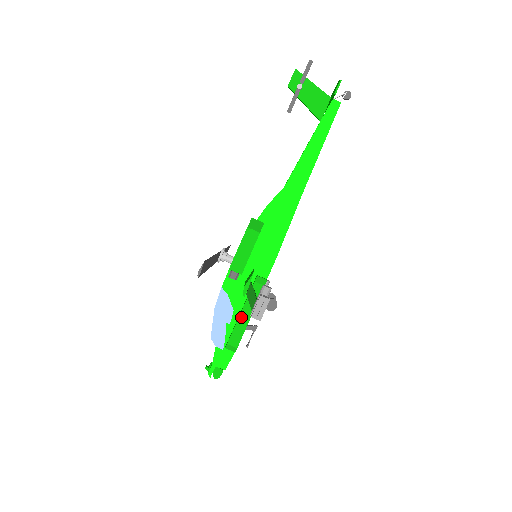
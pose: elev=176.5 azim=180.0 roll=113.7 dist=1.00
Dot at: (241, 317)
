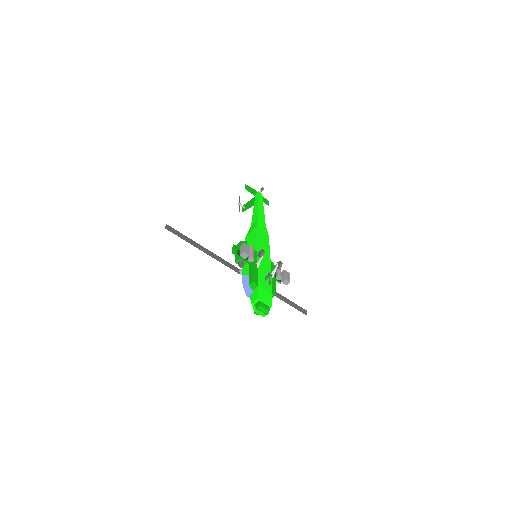
Dot at: (250, 270)
